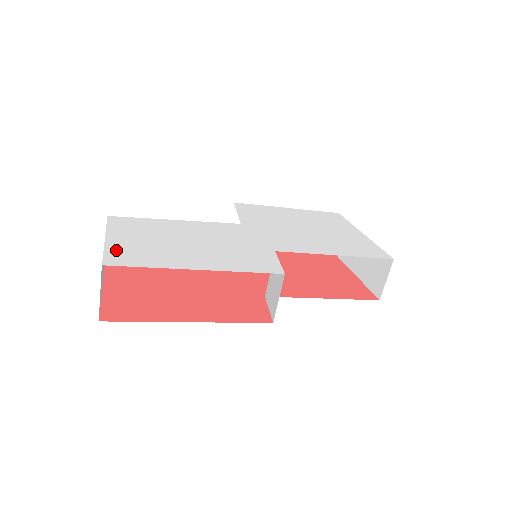
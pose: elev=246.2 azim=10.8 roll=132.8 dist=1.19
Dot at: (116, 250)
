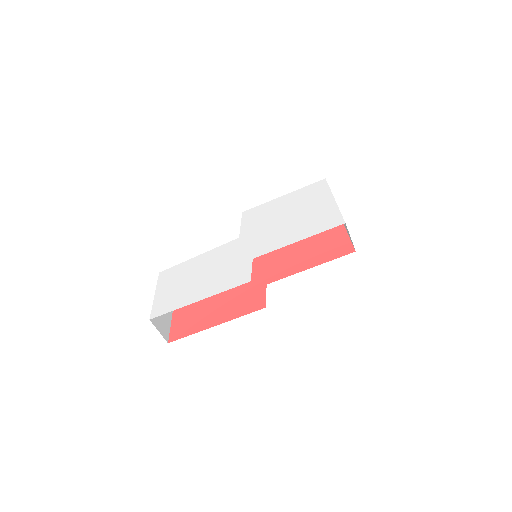
Dot at: (158, 303)
